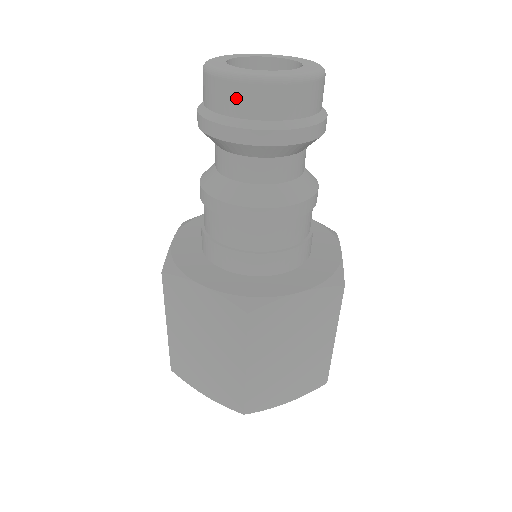
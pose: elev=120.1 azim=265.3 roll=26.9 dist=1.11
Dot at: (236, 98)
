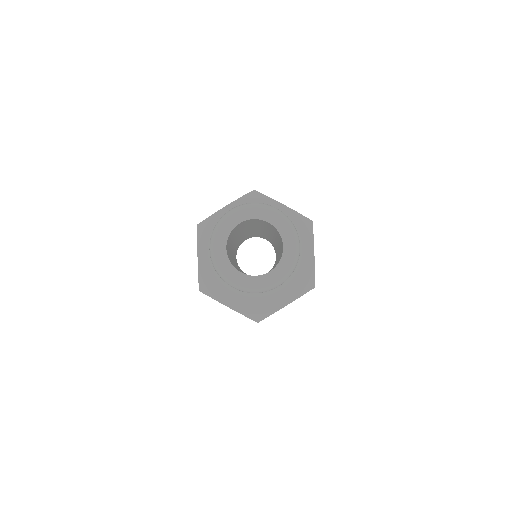
Dot at: occluded
